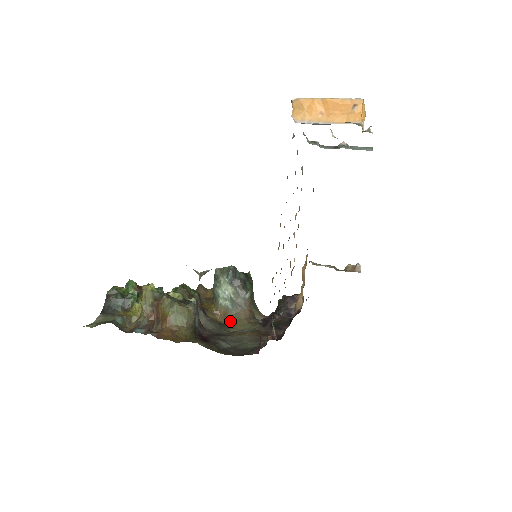
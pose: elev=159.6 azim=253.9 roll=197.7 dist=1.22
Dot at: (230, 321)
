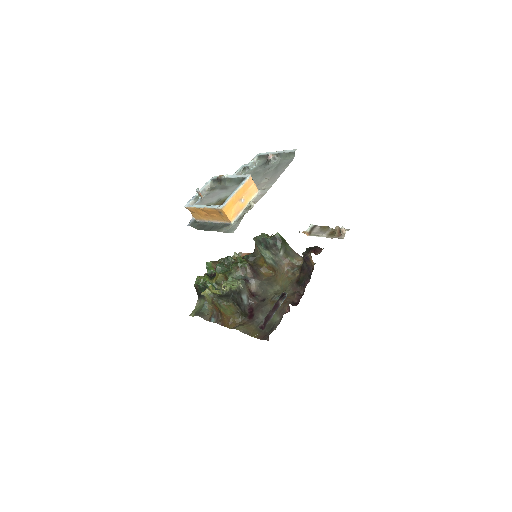
Dot at: (277, 275)
